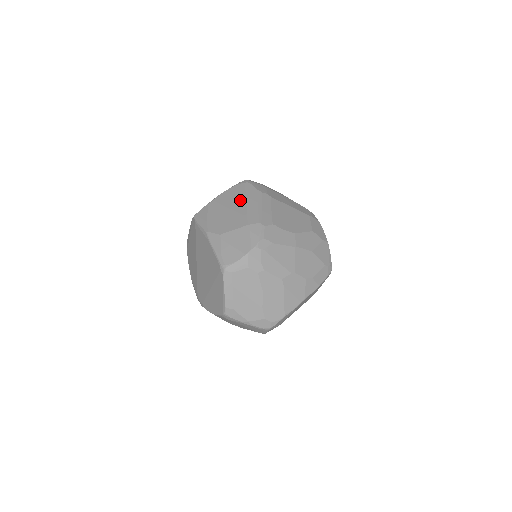
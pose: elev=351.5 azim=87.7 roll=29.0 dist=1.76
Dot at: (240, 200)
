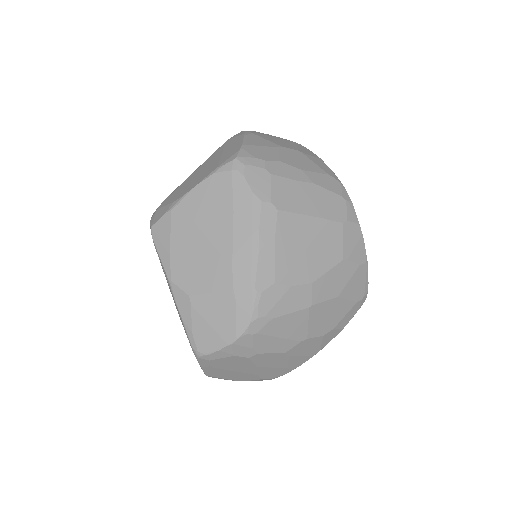
Dot at: (223, 219)
